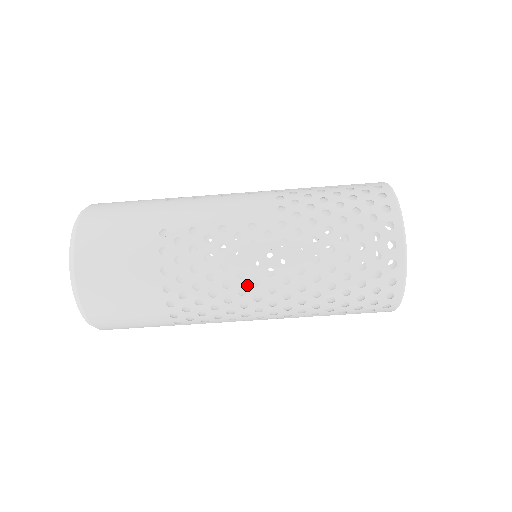
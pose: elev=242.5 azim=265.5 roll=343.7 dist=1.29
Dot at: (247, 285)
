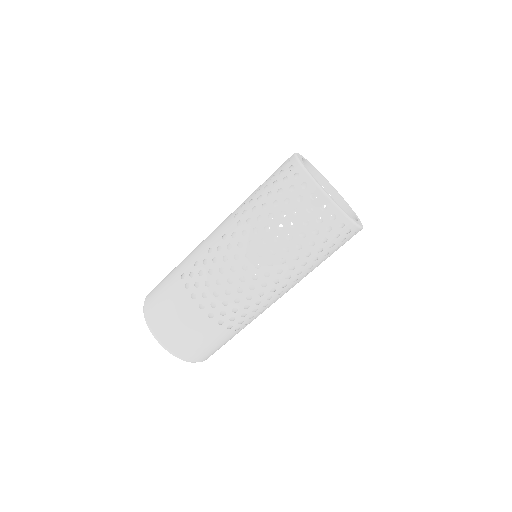
Dot at: (242, 273)
